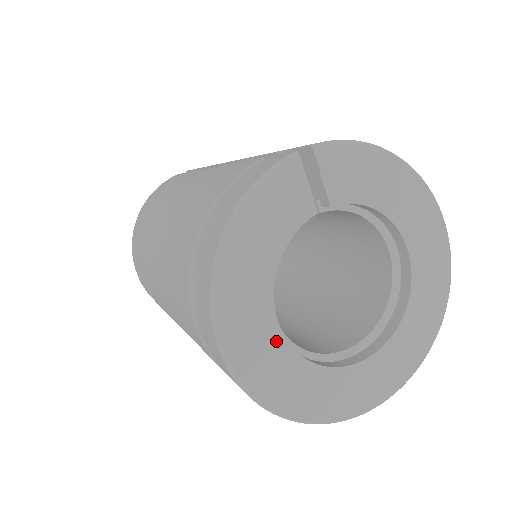
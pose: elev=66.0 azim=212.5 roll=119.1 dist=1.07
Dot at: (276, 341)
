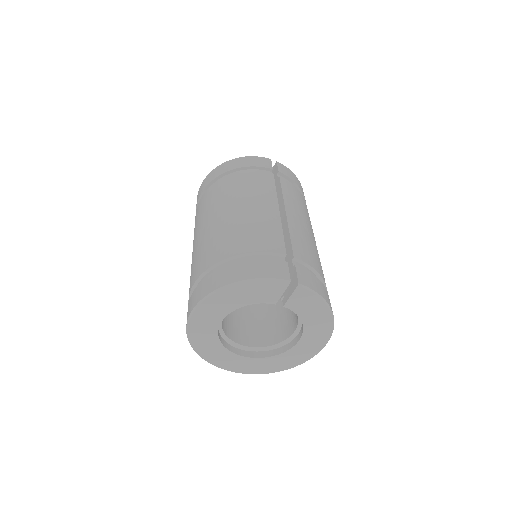
Dot at: (214, 326)
